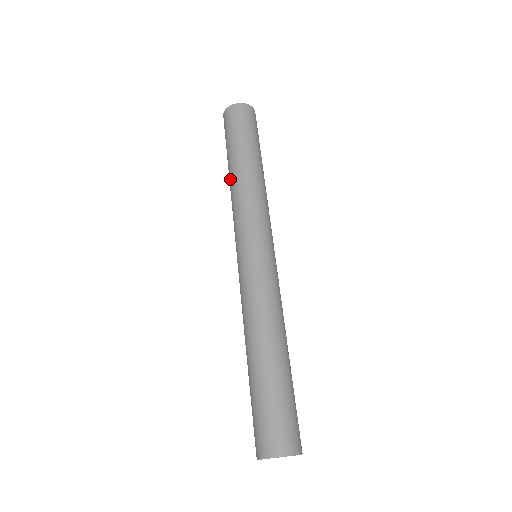
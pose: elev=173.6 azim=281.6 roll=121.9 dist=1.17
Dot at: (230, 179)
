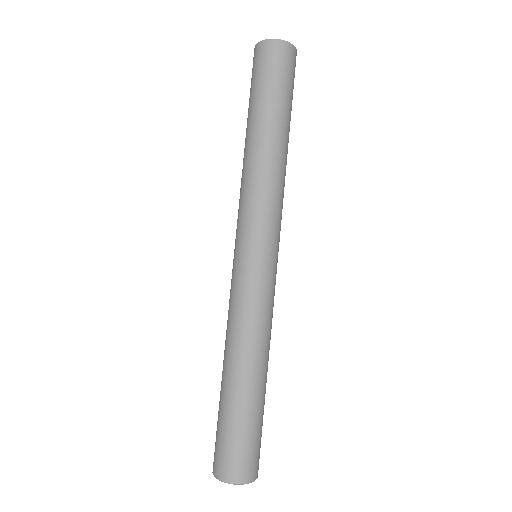
Dot at: occluded
